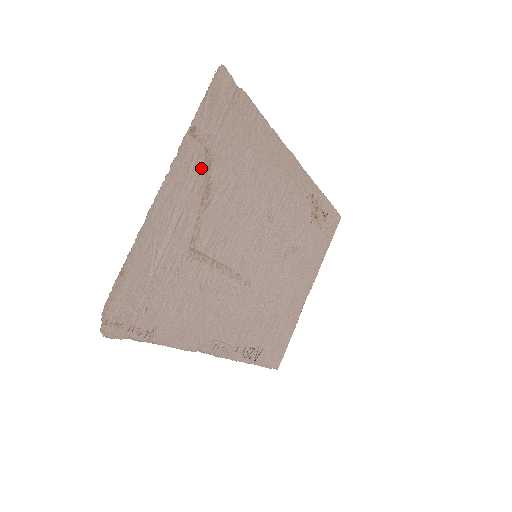
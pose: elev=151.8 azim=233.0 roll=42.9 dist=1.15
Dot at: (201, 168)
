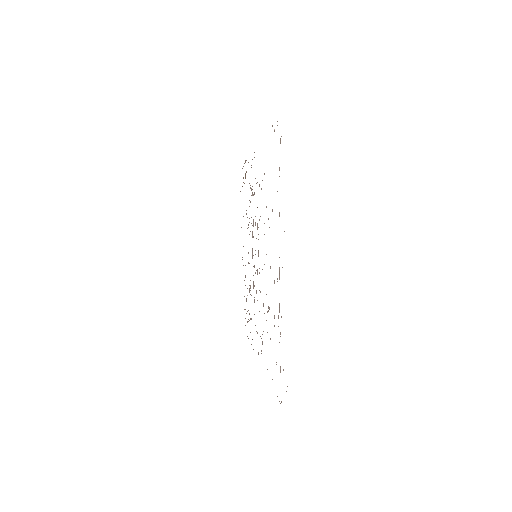
Dot at: occluded
